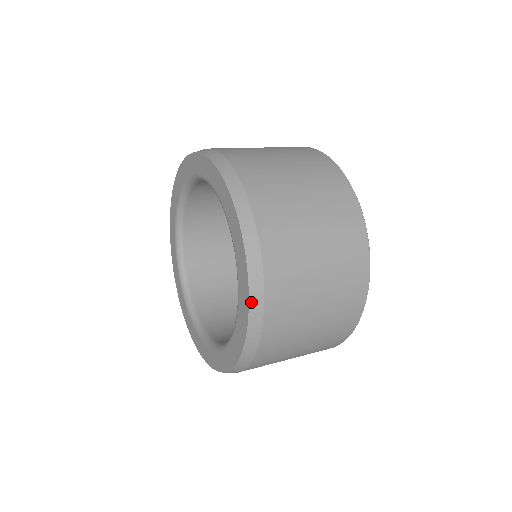
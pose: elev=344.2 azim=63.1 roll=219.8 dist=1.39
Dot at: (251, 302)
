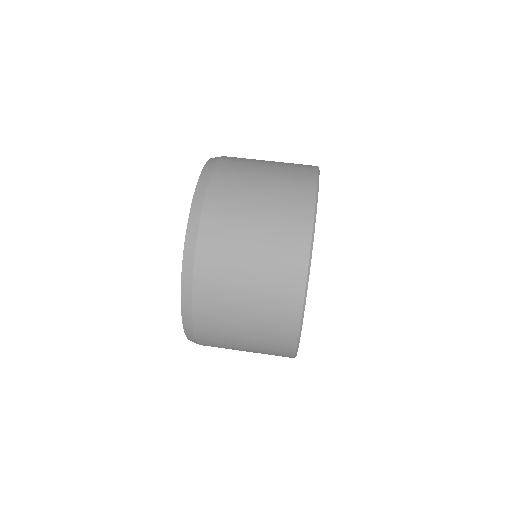
Dot at: occluded
